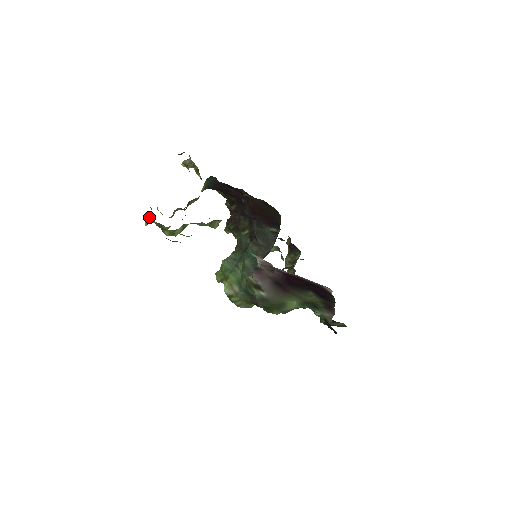
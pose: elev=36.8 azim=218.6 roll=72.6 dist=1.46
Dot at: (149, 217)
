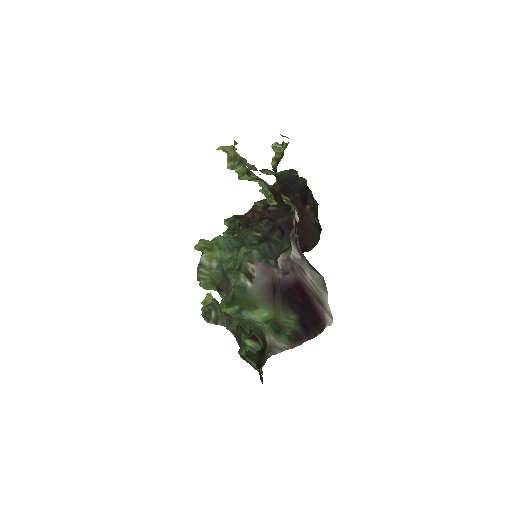
Dot at: (232, 146)
